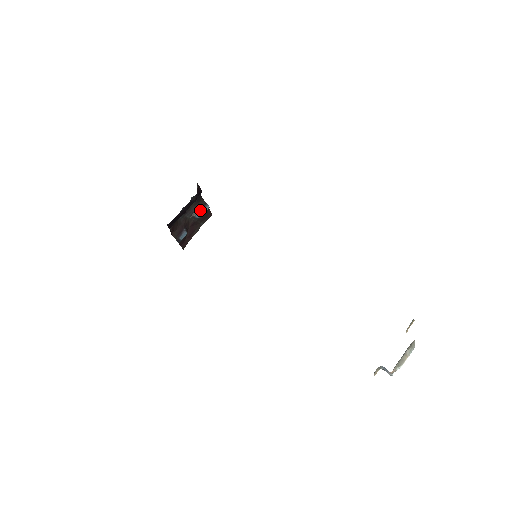
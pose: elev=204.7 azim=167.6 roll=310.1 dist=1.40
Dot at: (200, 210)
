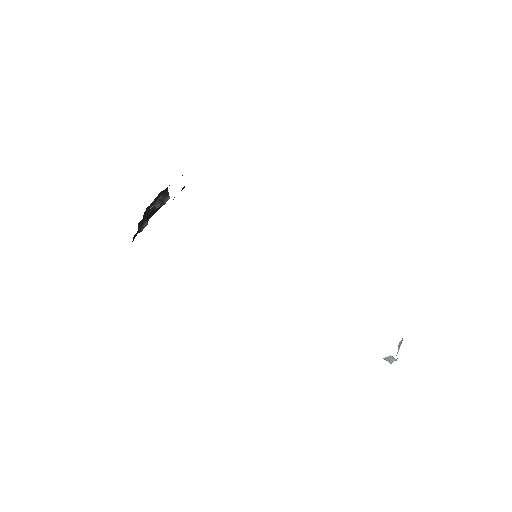
Dot at: (162, 201)
